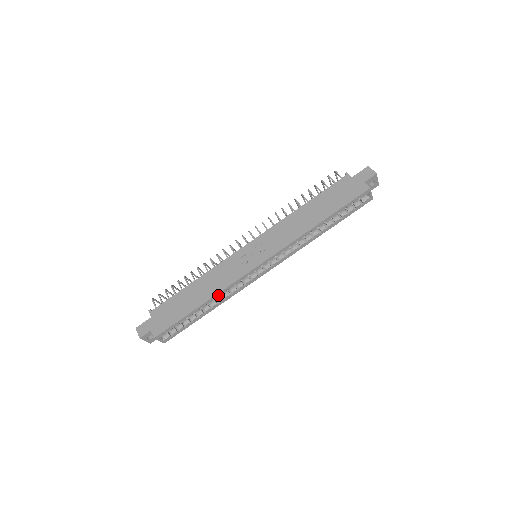
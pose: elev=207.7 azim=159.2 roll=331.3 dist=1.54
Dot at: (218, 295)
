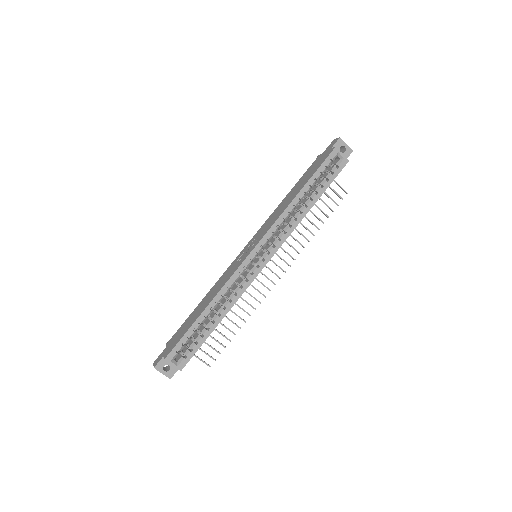
Dot at: (219, 295)
